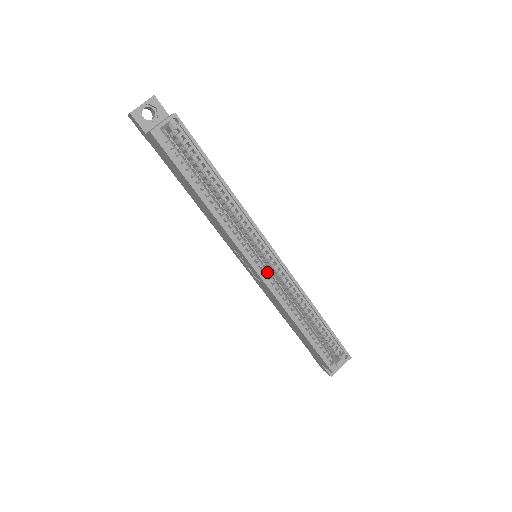
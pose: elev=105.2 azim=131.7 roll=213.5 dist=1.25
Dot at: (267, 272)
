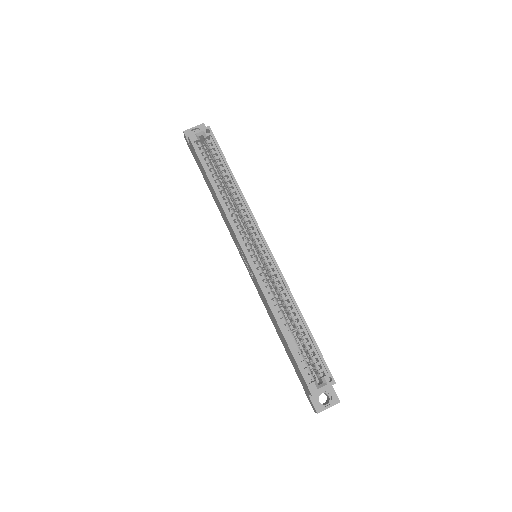
Dot at: (258, 263)
